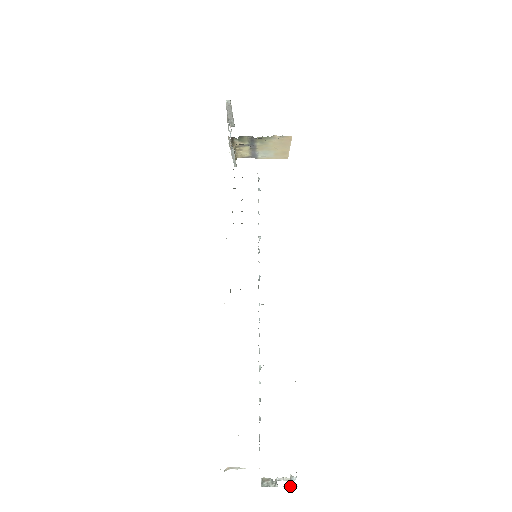
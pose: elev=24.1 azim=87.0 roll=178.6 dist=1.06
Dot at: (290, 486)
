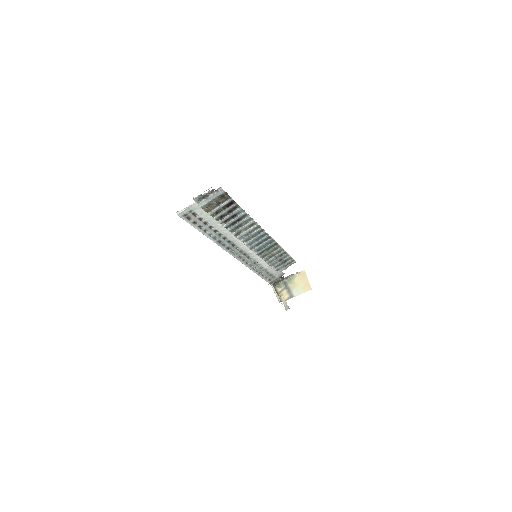
Dot at: occluded
